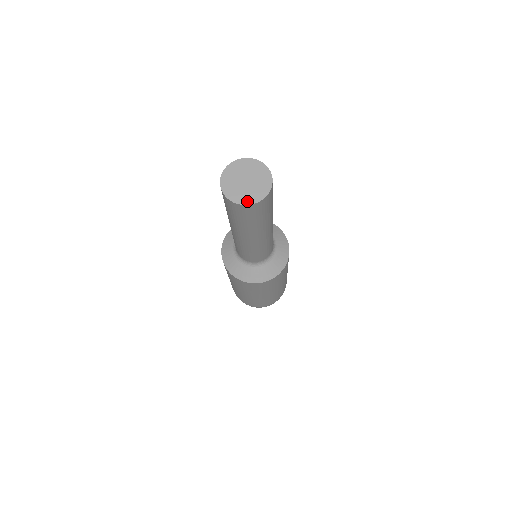
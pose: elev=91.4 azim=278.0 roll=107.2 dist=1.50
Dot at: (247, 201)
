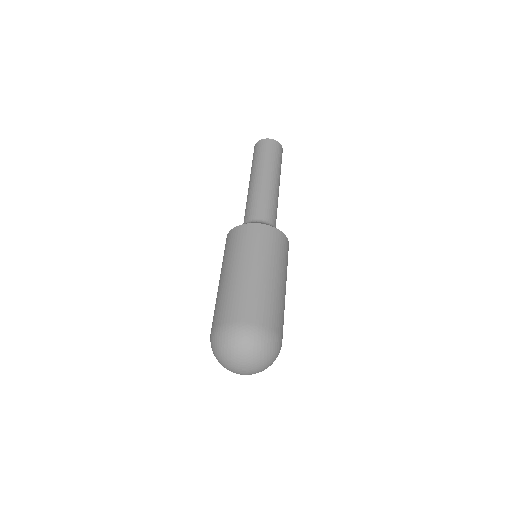
Dot at: (267, 140)
